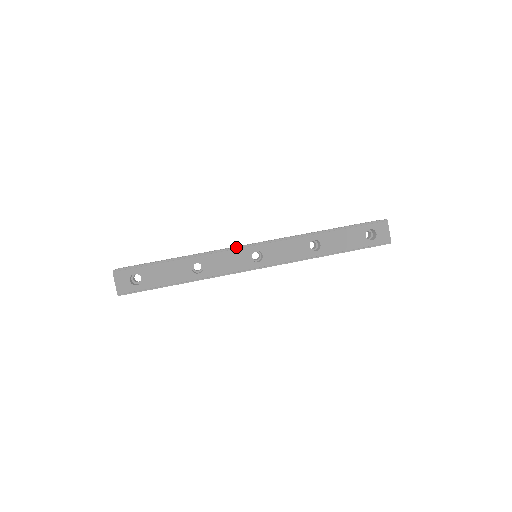
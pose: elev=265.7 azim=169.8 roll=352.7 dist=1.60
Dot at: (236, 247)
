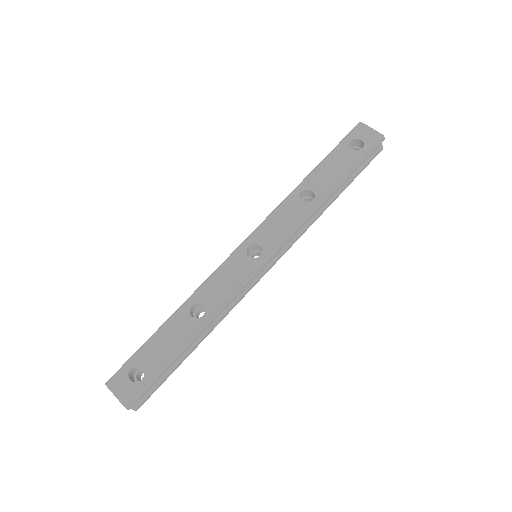
Dot at: (225, 260)
